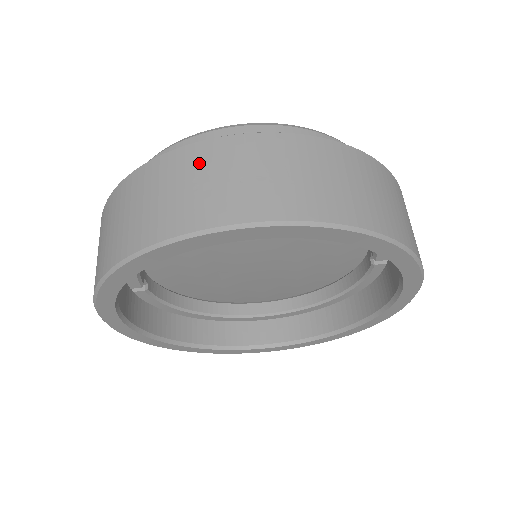
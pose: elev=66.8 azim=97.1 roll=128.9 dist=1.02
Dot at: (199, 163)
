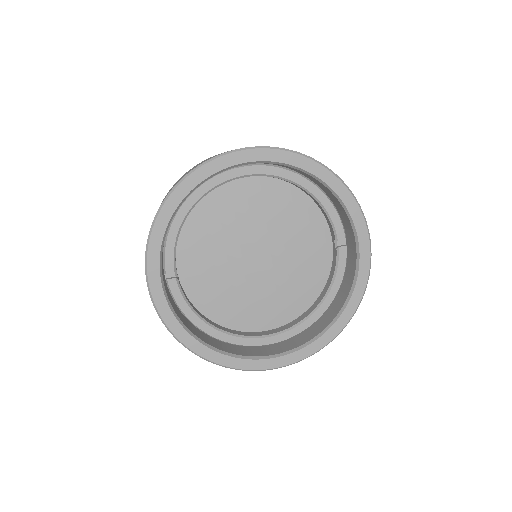
Dot at: occluded
